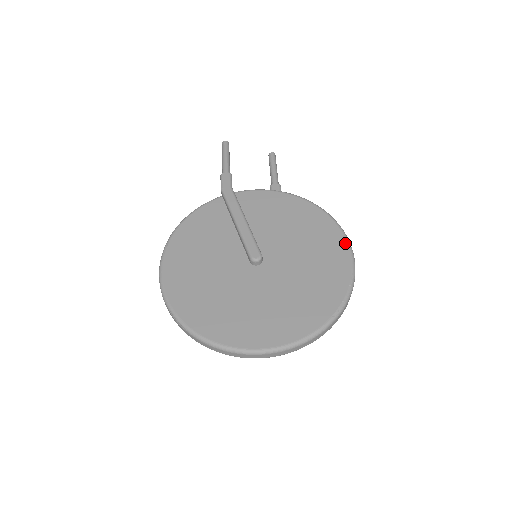
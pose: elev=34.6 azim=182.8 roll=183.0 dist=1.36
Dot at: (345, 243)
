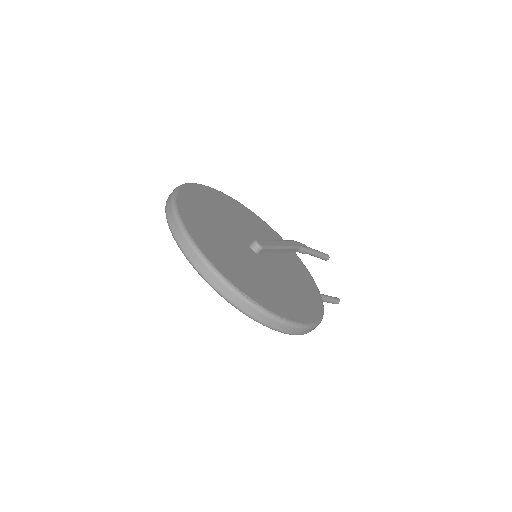
Dot at: (308, 321)
